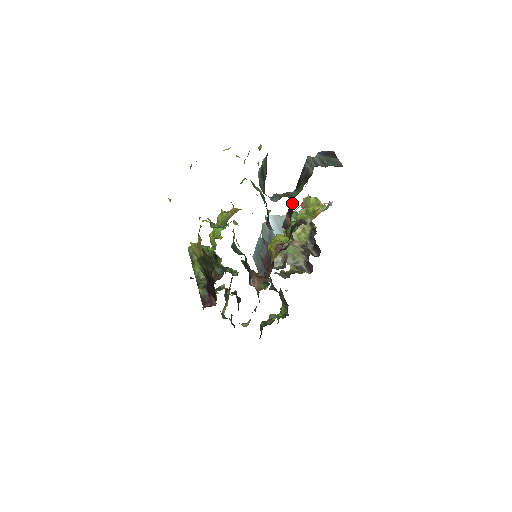
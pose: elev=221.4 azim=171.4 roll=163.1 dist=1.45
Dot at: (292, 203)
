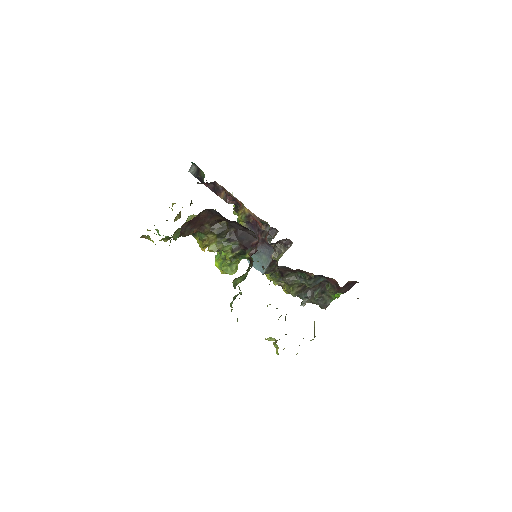
Dot at: (211, 186)
